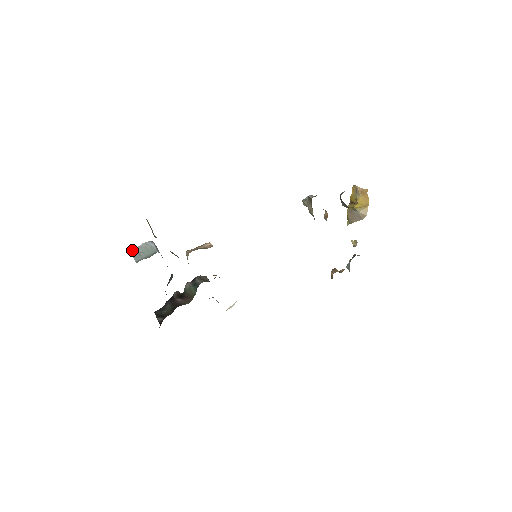
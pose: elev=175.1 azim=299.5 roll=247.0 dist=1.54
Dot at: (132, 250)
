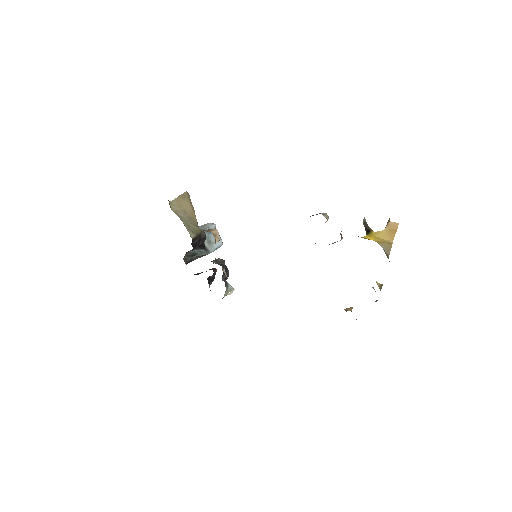
Dot at: (200, 226)
